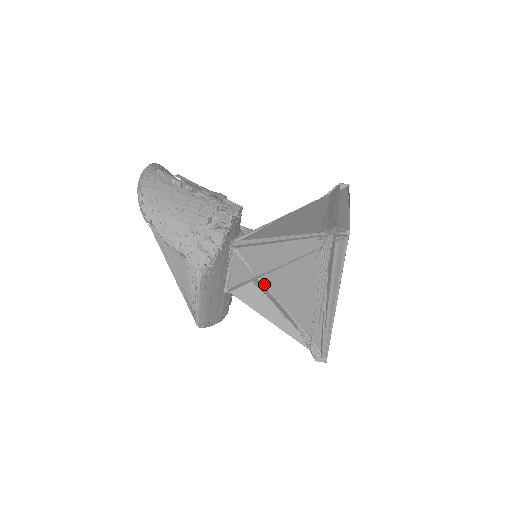
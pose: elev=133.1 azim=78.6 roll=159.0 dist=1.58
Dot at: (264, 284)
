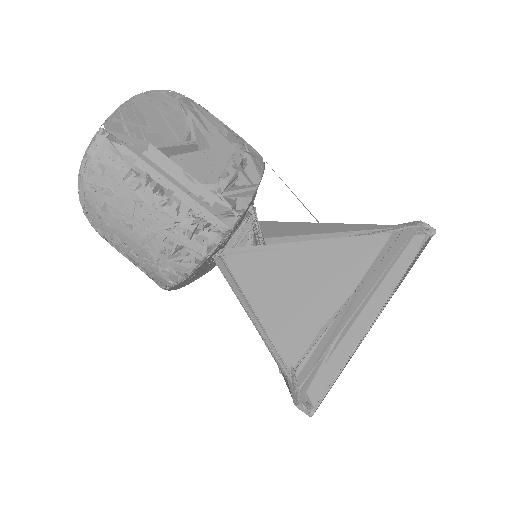
Dot at: occluded
